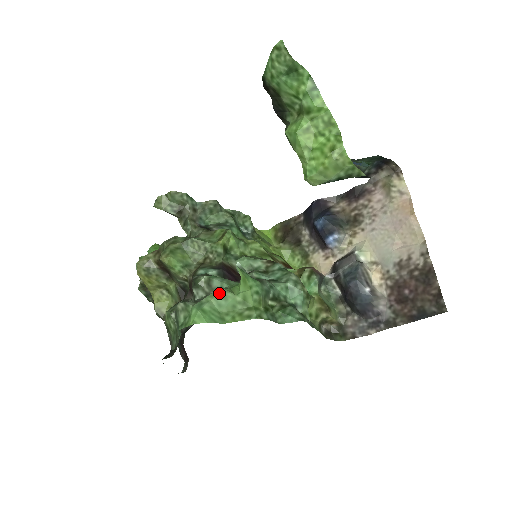
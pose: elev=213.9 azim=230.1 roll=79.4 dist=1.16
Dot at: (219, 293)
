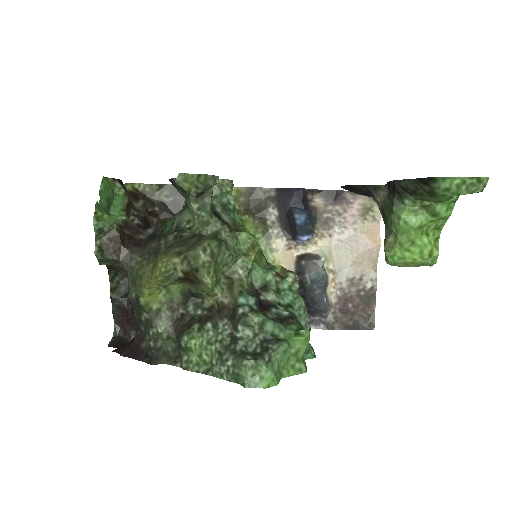
Dot at: (284, 350)
